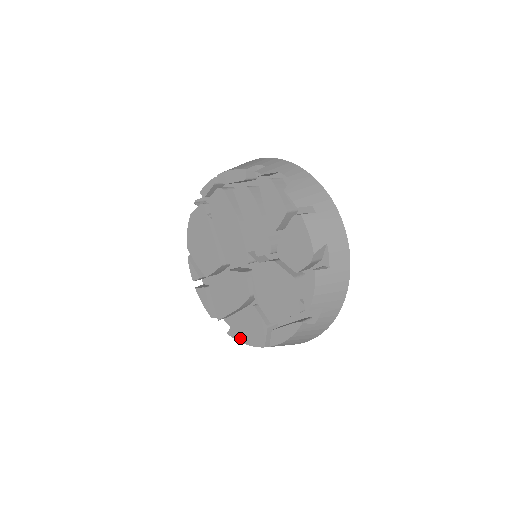
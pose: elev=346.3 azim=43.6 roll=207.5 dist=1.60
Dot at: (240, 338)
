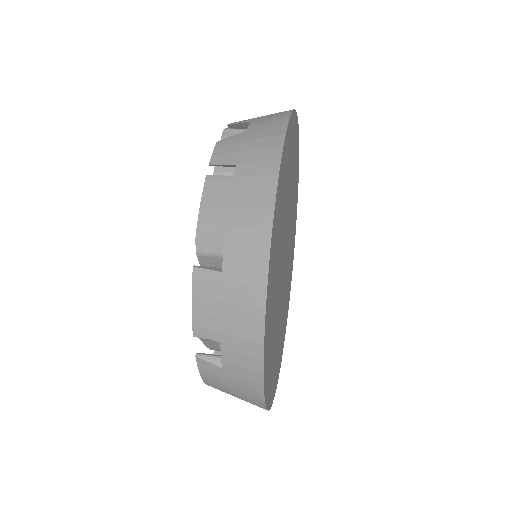
Dot at: occluded
